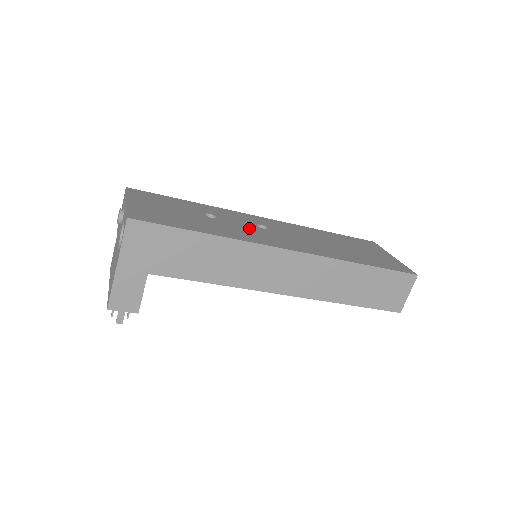
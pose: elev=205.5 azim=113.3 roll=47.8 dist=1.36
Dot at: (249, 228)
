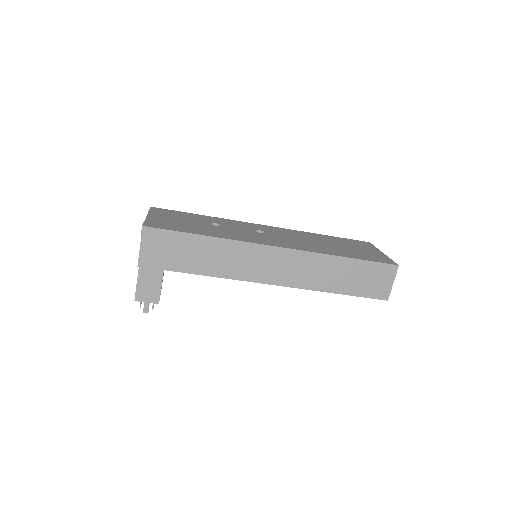
Dot at: (247, 232)
